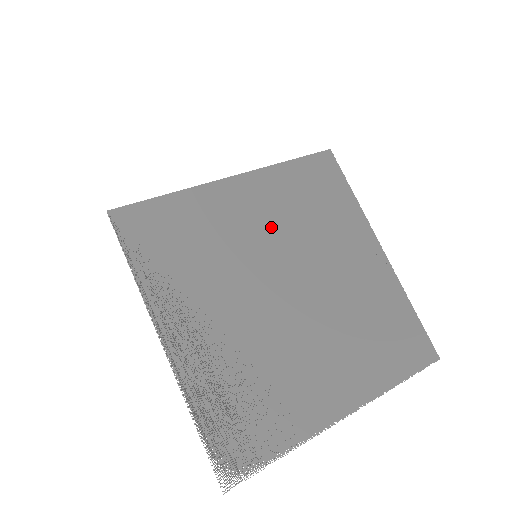
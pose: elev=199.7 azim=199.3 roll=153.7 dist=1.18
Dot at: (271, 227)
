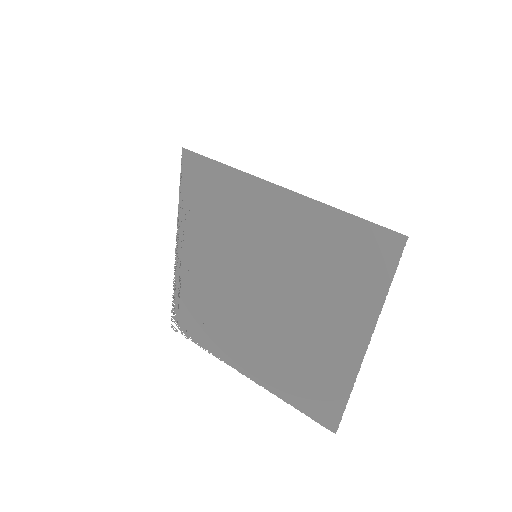
Dot at: (282, 249)
